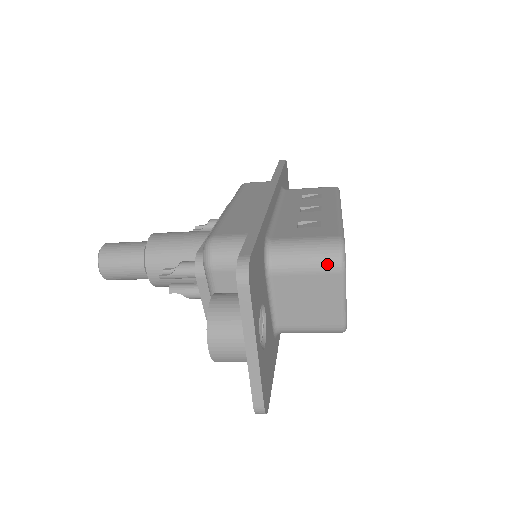
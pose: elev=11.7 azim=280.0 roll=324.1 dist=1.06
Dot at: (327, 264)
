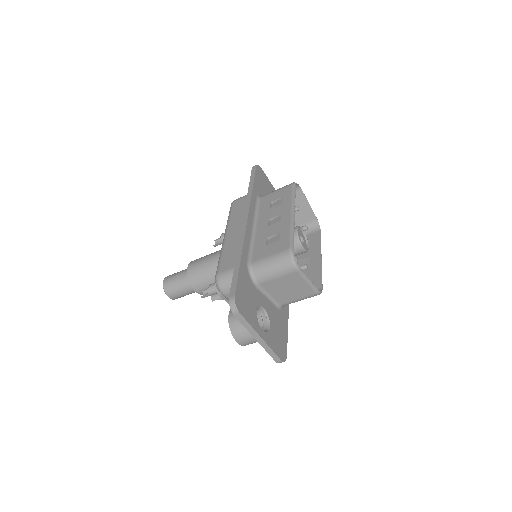
Dot at: (287, 269)
